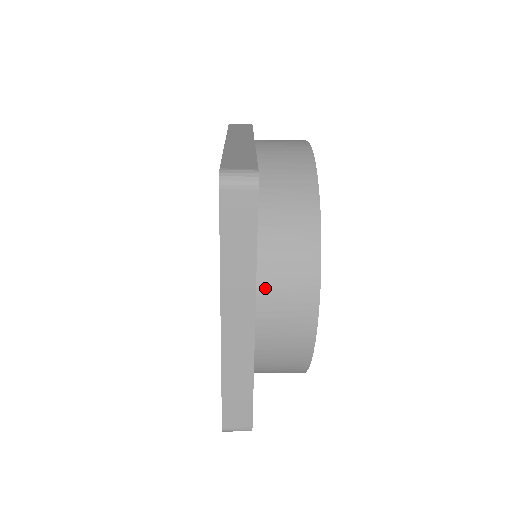
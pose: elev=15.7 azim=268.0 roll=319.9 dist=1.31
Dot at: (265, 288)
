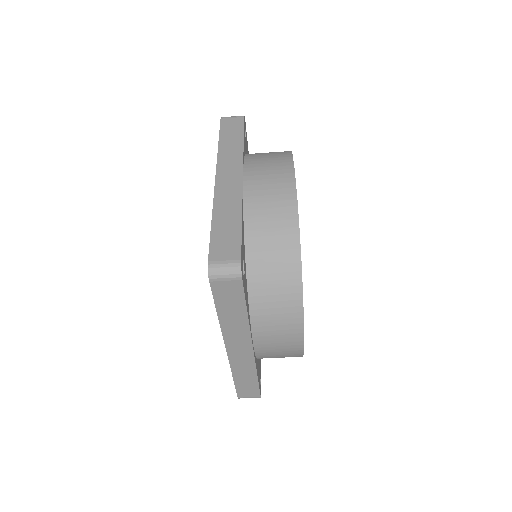
Dot at: (258, 327)
